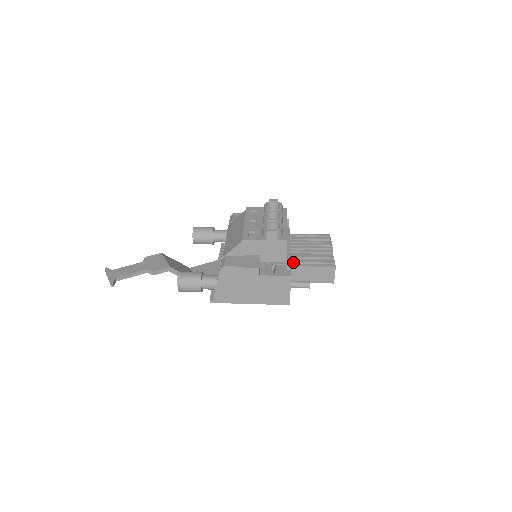
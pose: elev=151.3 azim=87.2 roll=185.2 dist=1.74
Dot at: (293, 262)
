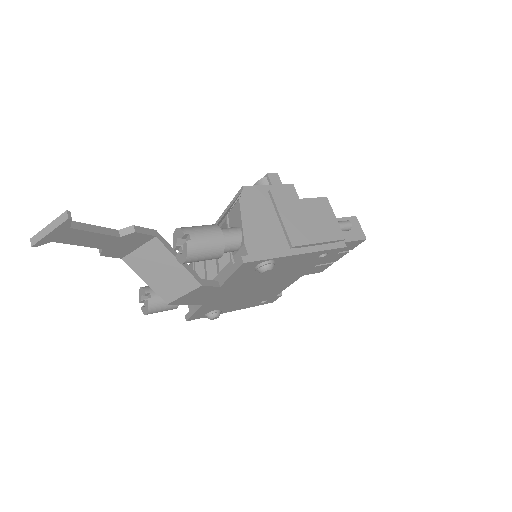
Dot at: occluded
